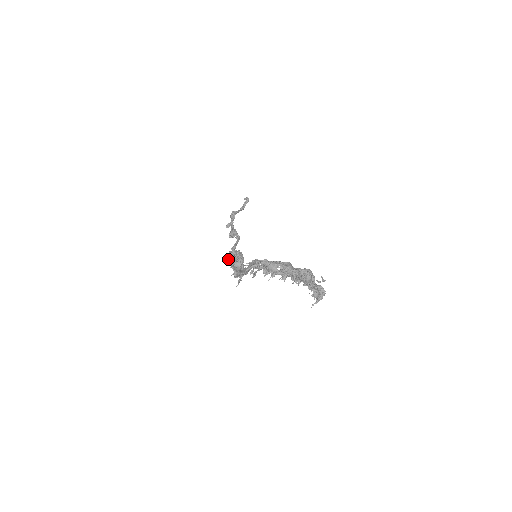
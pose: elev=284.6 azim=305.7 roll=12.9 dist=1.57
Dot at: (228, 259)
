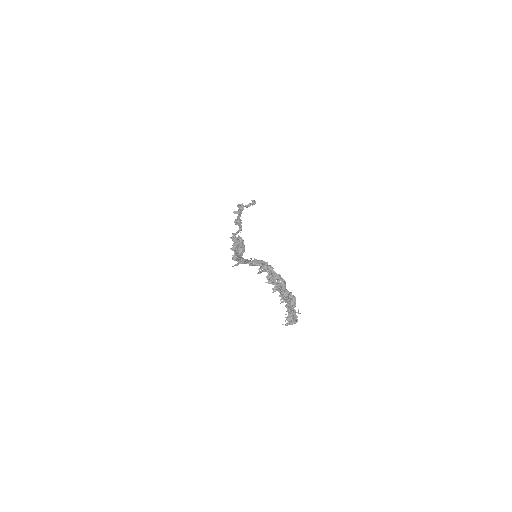
Dot at: (236, 242)
